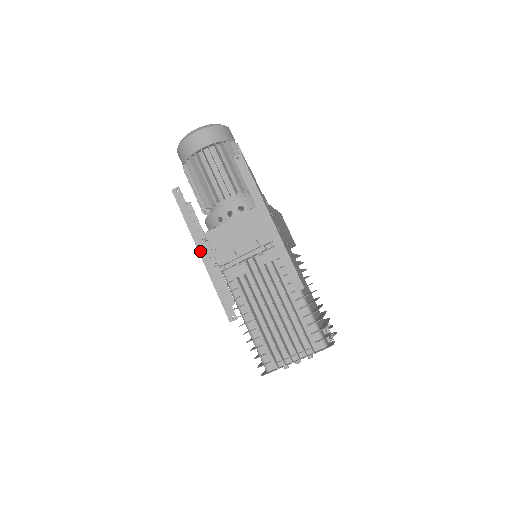
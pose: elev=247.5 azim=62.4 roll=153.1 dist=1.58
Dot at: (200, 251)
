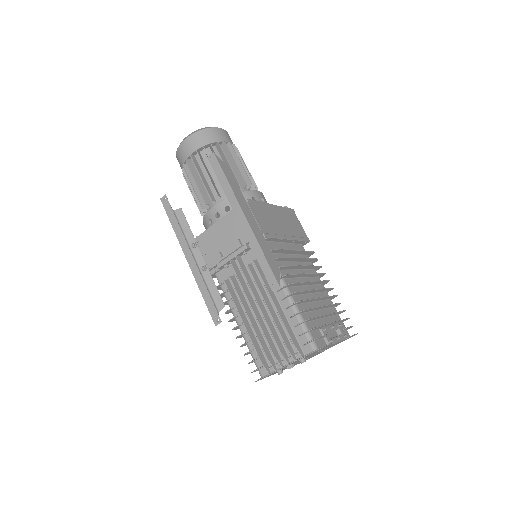
Dot at: (186, 256)
